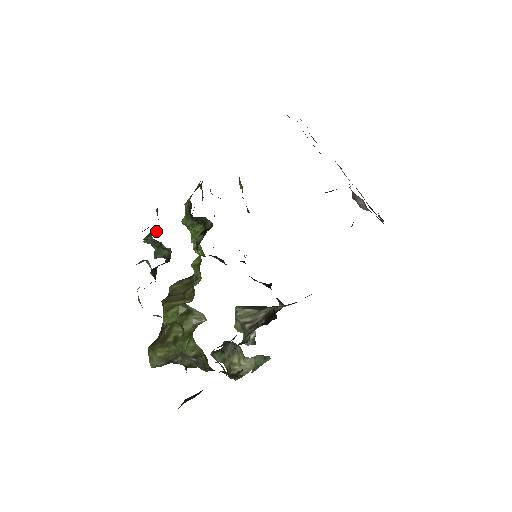
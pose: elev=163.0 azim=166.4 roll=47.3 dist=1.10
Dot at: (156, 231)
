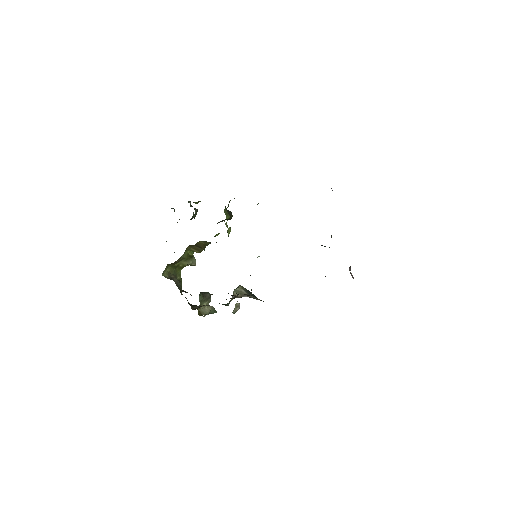
Dot at: (198, 202)
